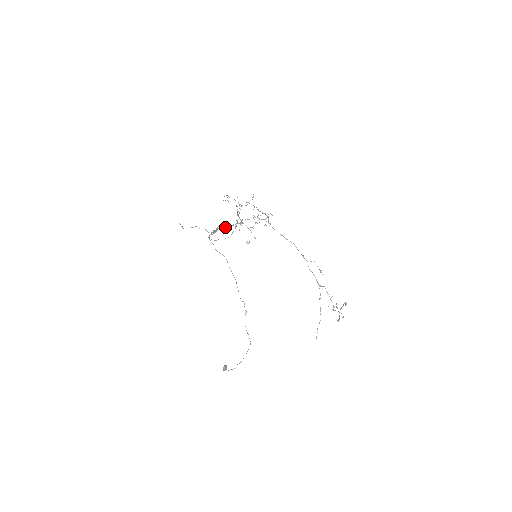
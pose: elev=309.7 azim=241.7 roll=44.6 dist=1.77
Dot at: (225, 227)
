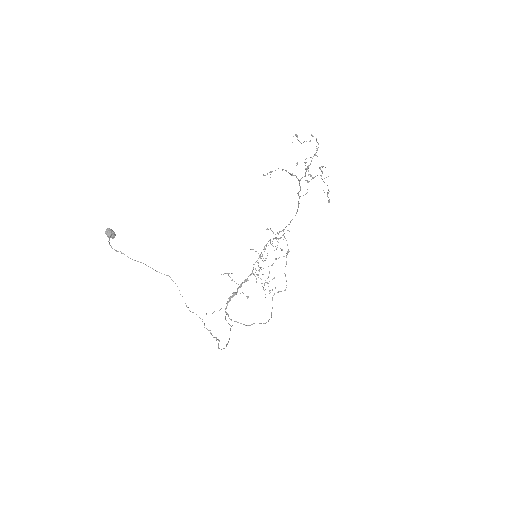
Dot at: (245, 281)
